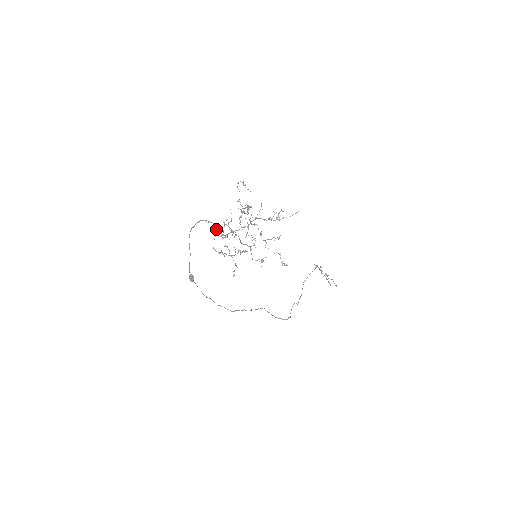
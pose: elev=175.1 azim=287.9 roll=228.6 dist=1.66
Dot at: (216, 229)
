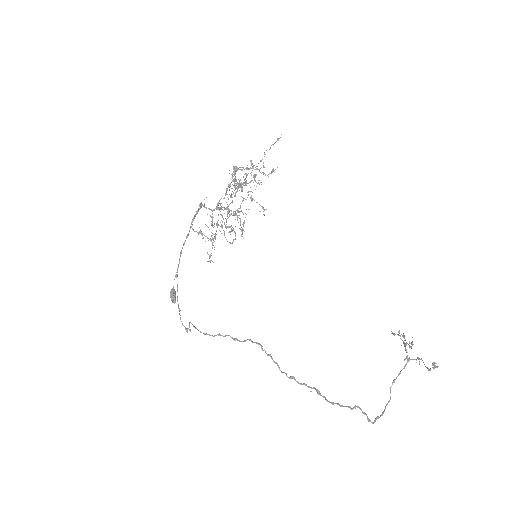
Dot at: (199, 204)
